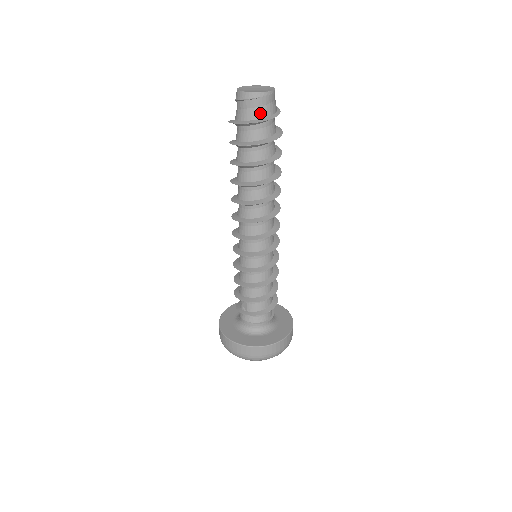
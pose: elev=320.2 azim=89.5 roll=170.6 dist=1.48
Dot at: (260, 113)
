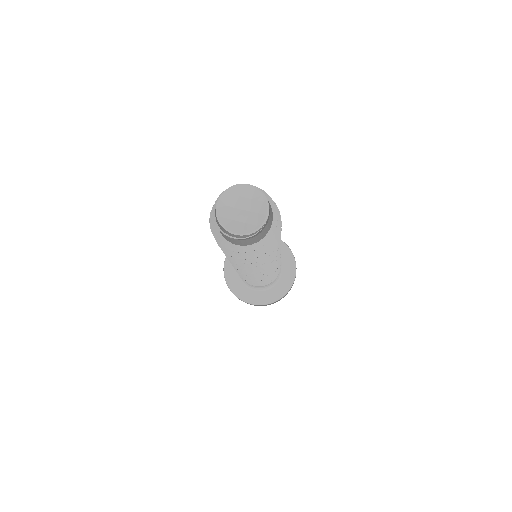
Dot at: (242, 243)
